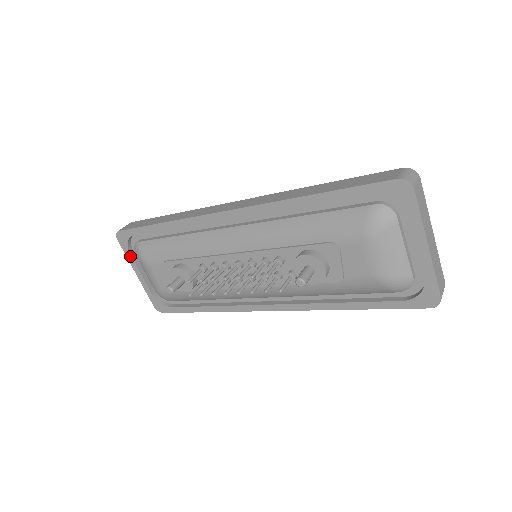
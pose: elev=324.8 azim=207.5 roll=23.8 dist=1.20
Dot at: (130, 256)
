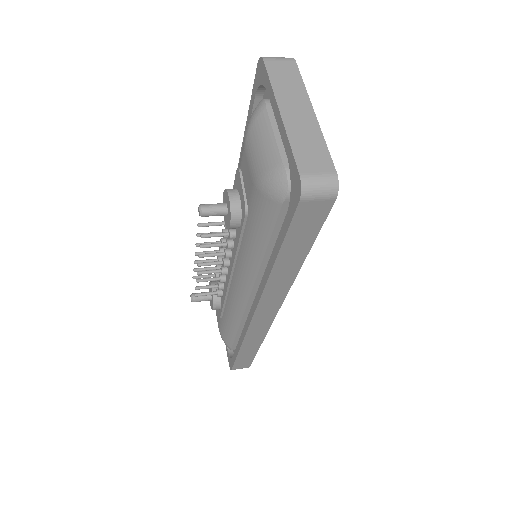
Dot at: occluded
